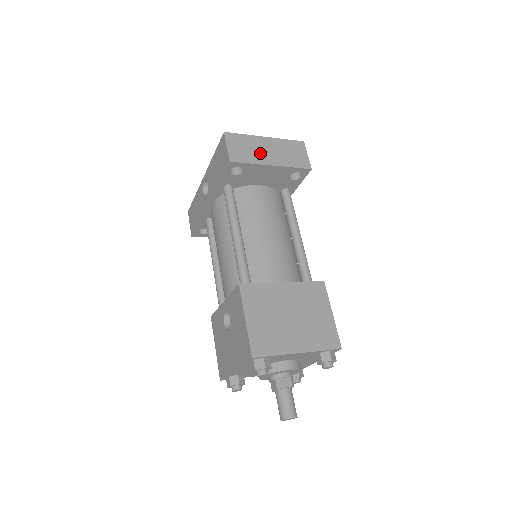
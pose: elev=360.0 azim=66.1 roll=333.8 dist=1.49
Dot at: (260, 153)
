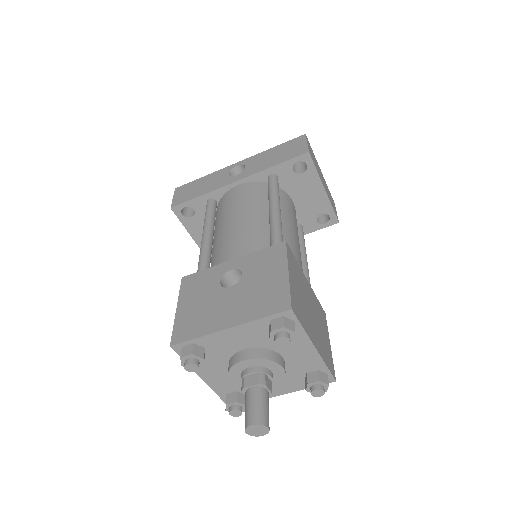
Dot at: occluded
